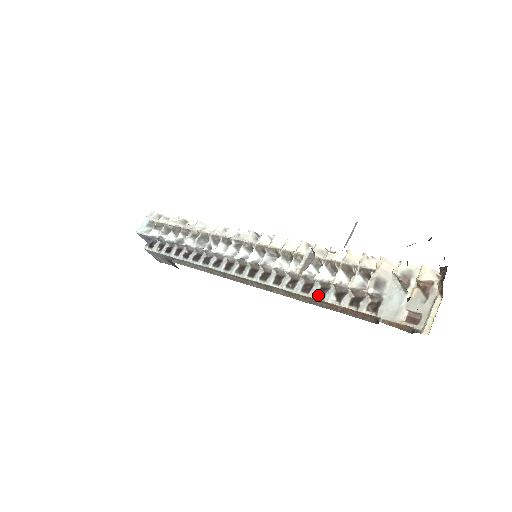
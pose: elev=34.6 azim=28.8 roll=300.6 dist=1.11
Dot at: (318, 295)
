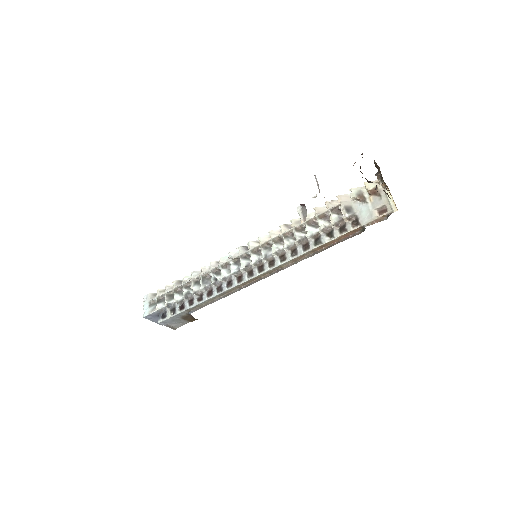
Dot at: (317, 244)
